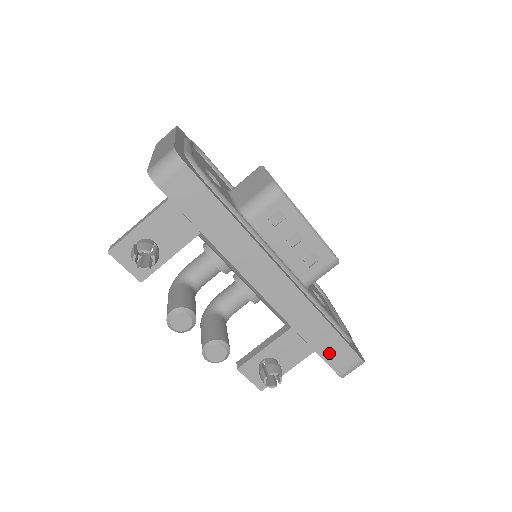
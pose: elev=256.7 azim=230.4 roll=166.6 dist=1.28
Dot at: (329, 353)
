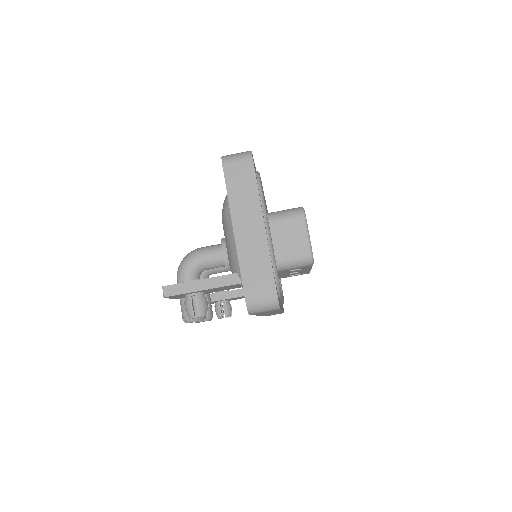
Dot at: occluded
